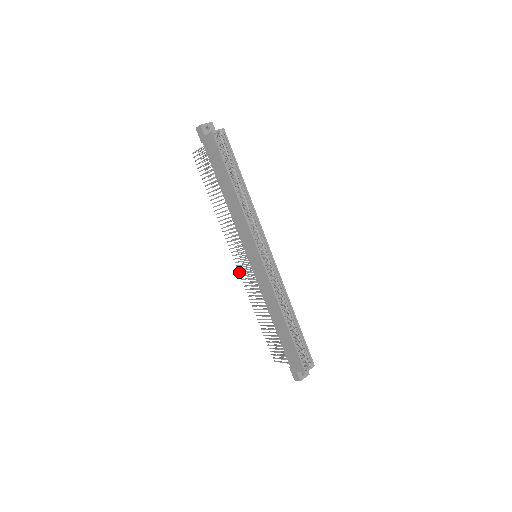
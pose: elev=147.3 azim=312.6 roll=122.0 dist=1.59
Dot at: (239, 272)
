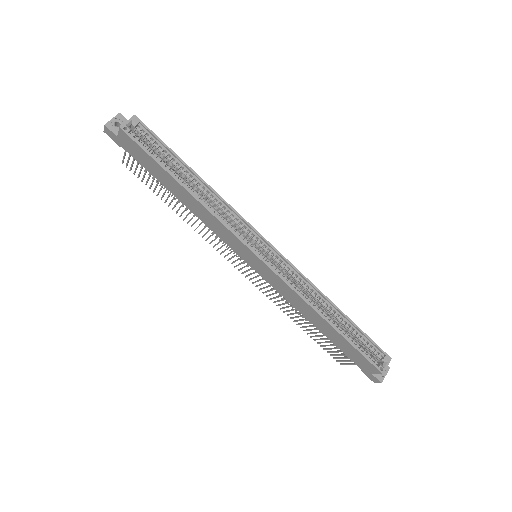
Dot at: occluded
